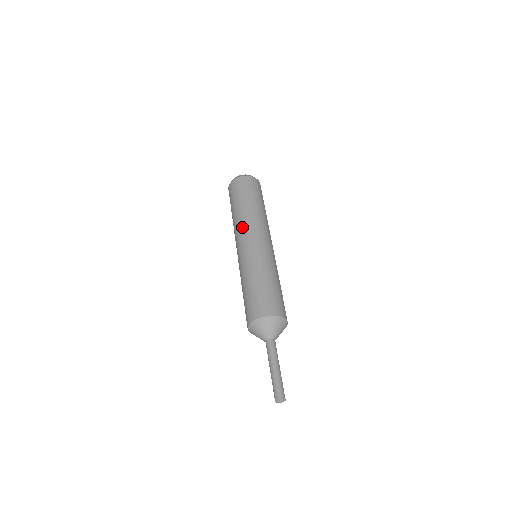
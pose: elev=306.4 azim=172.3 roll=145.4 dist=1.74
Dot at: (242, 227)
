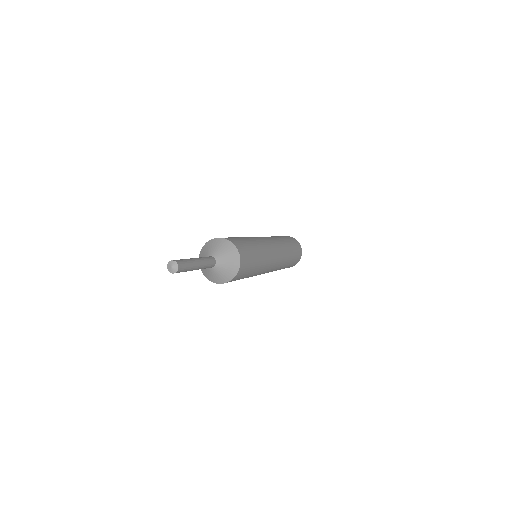
Dot at: occluded
